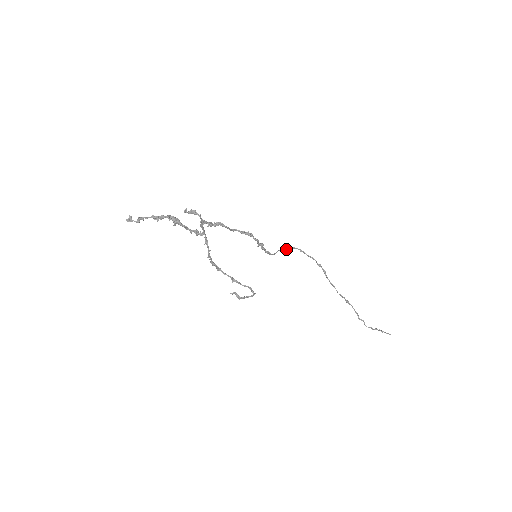
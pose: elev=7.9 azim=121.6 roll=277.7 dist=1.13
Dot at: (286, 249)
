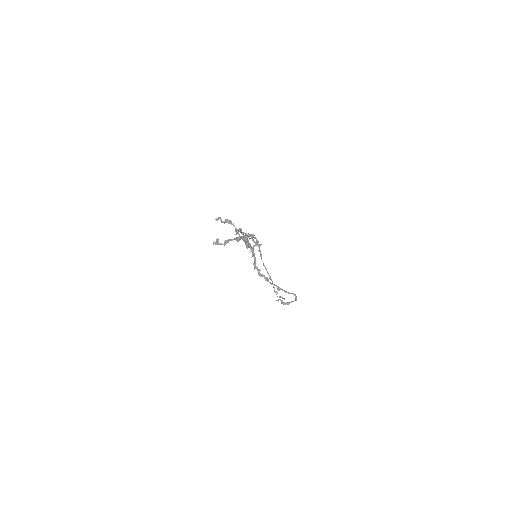
Dot at: occluded
